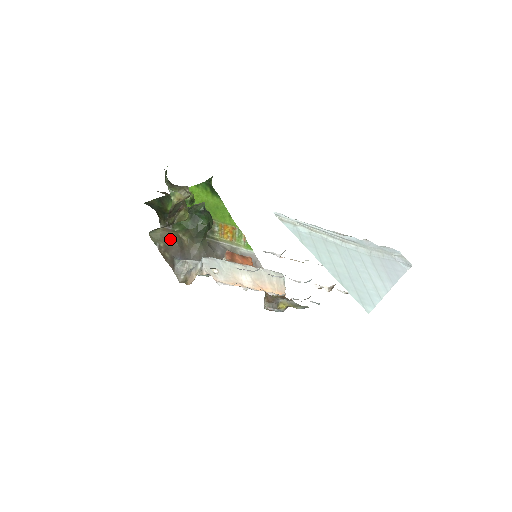
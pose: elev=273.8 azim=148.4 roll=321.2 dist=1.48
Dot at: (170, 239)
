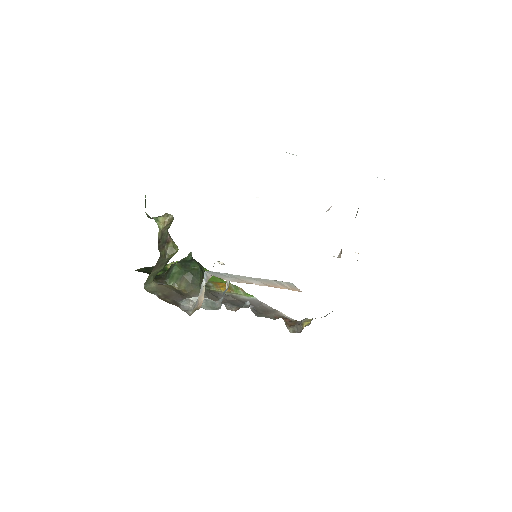
Dot at: (167, 290)
